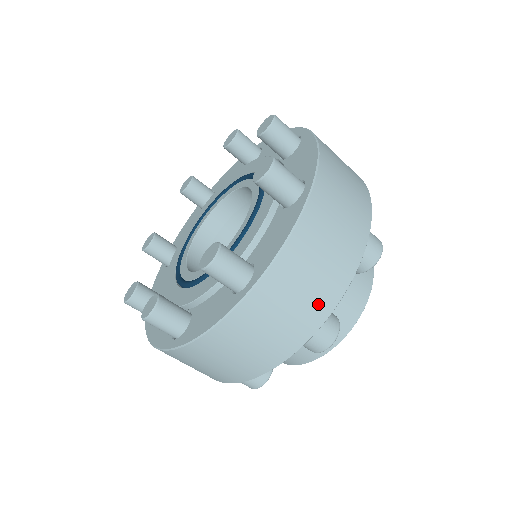
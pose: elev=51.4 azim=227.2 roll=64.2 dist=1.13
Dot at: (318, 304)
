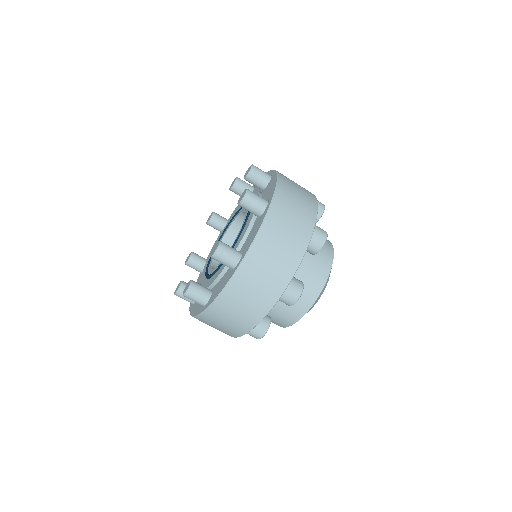
Dot at: (283, 271)
